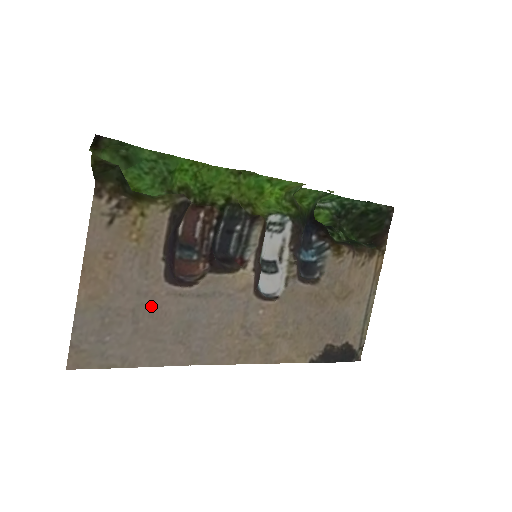
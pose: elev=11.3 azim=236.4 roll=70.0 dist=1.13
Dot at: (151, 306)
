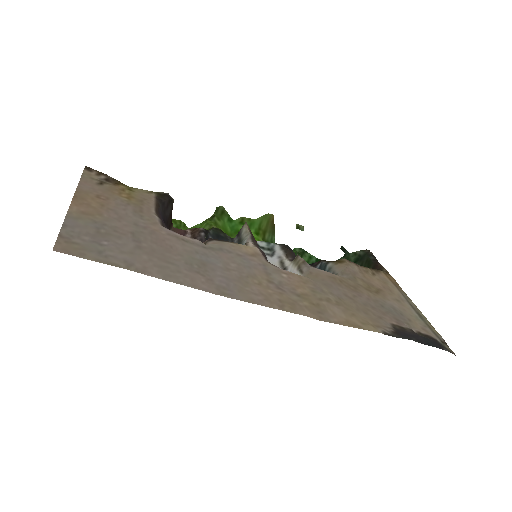
Dot at: (152, 237)
